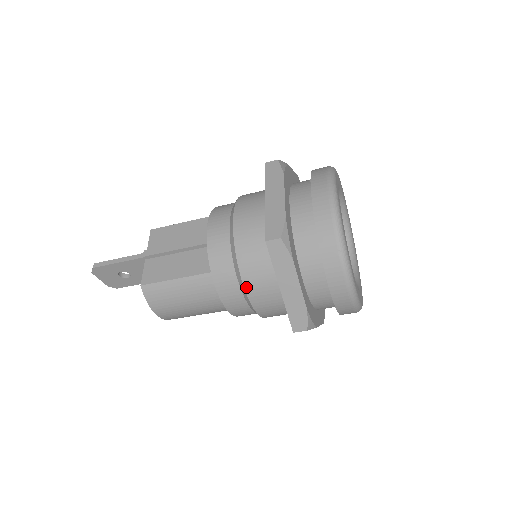
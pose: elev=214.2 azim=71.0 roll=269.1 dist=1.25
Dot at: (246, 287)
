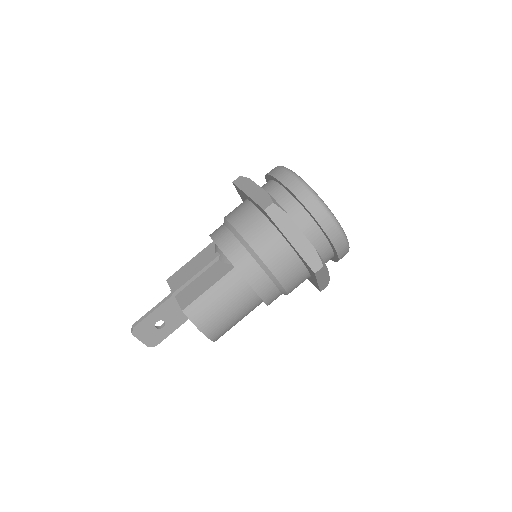
Dot at: (264, 261)
